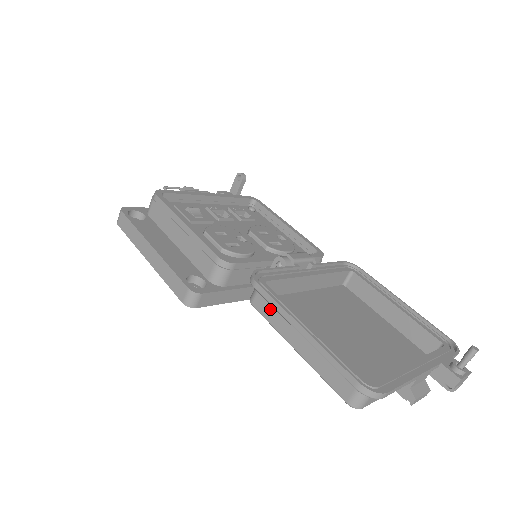
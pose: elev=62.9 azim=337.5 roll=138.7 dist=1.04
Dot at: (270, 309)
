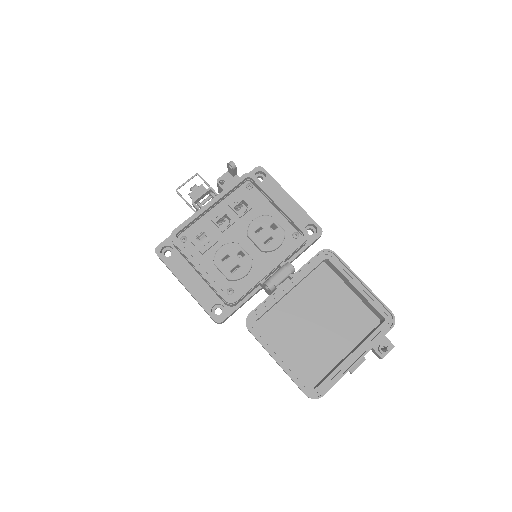
Dot at: occluded
